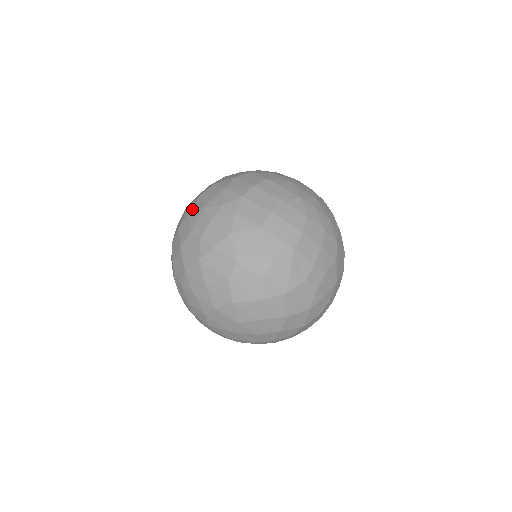
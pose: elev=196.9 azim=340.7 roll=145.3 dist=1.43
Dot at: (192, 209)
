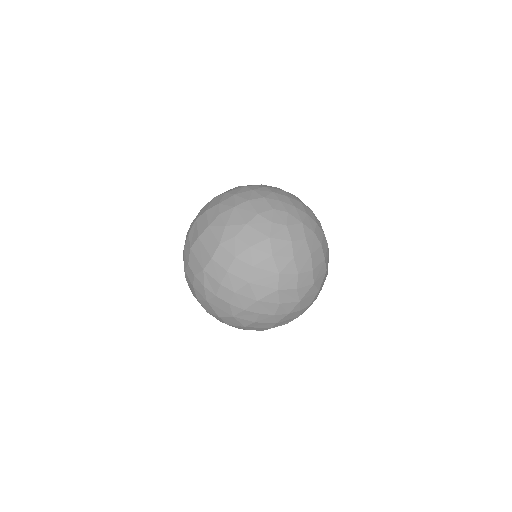
Dot at: occluded
